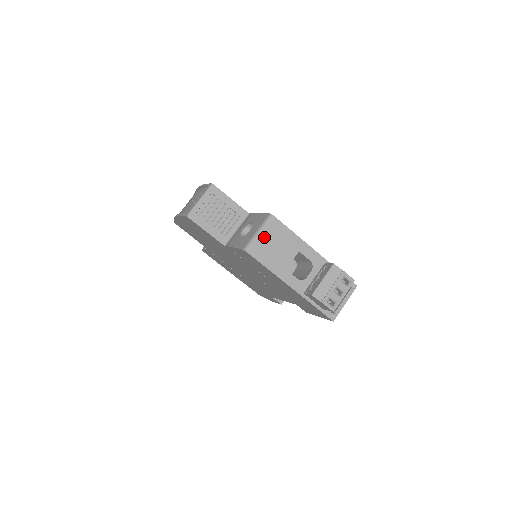
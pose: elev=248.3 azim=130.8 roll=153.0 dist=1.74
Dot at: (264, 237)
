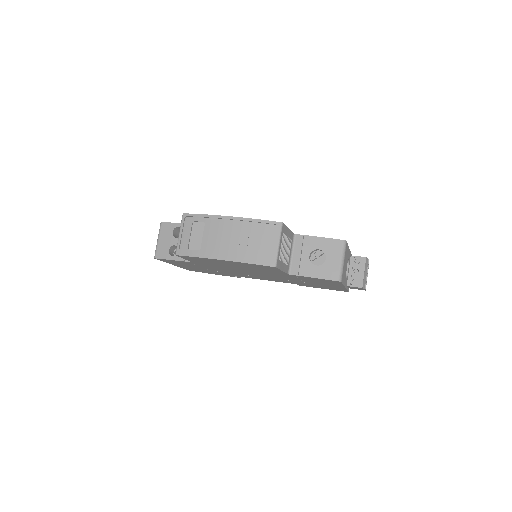
Dot at: (344, 262)
